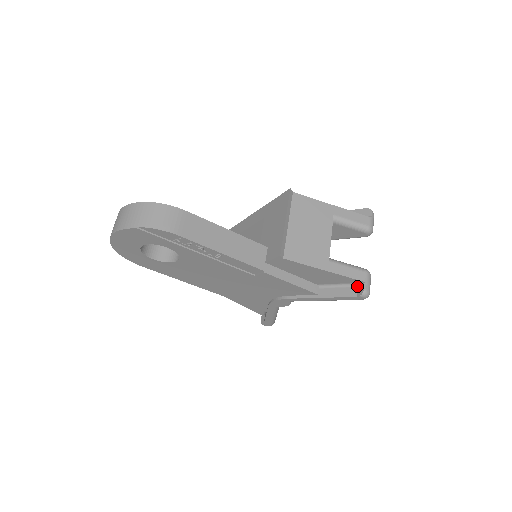
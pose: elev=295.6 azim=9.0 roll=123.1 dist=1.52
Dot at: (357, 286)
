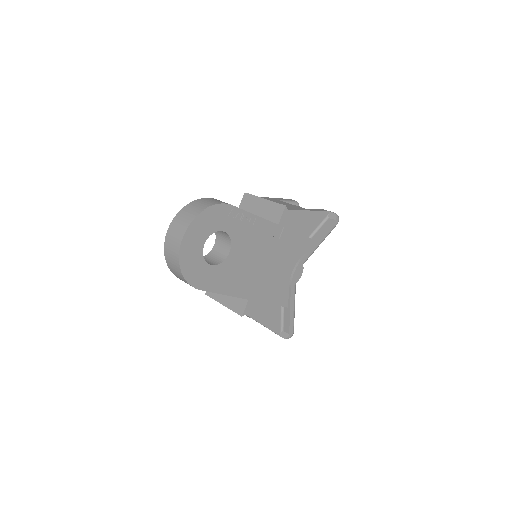
Dot at: (328, 218)
